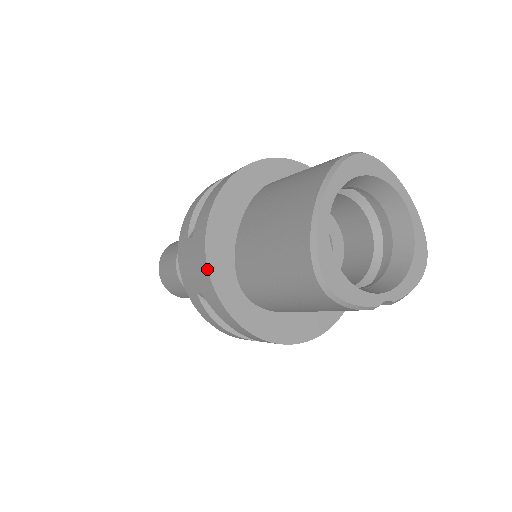
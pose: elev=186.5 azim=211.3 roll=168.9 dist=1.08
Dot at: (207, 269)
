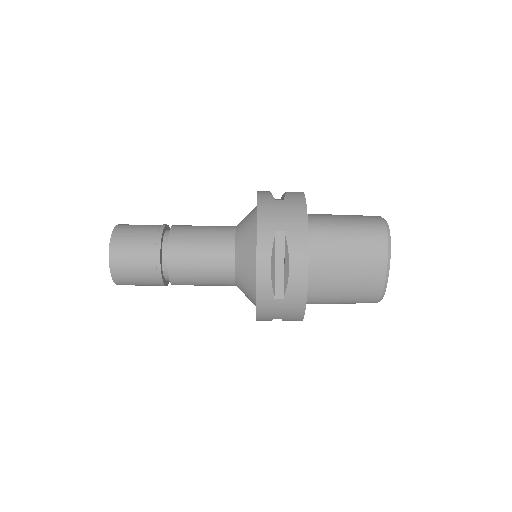
Dot at: occluded
